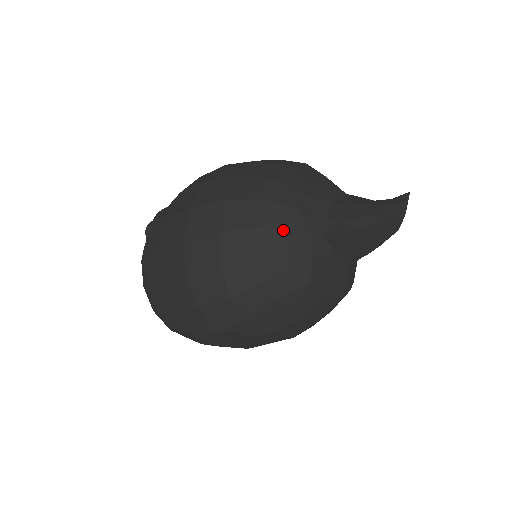
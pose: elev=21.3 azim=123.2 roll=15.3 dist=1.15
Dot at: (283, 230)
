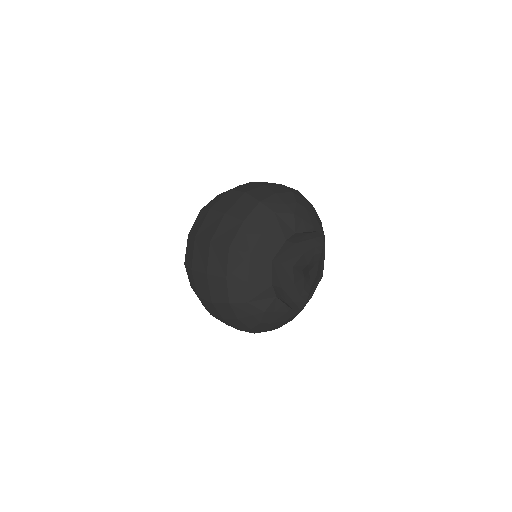
Dot at: (264, 322)
